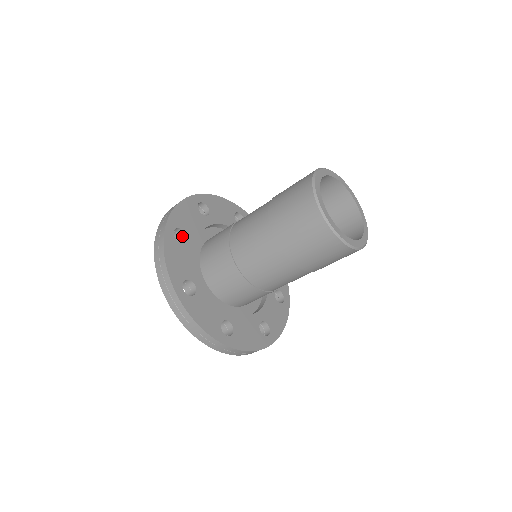
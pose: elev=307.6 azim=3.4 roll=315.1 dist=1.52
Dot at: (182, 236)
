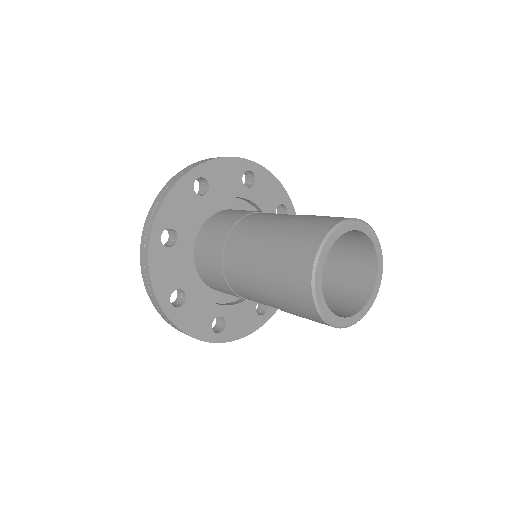
Dot at: (173, 232)
